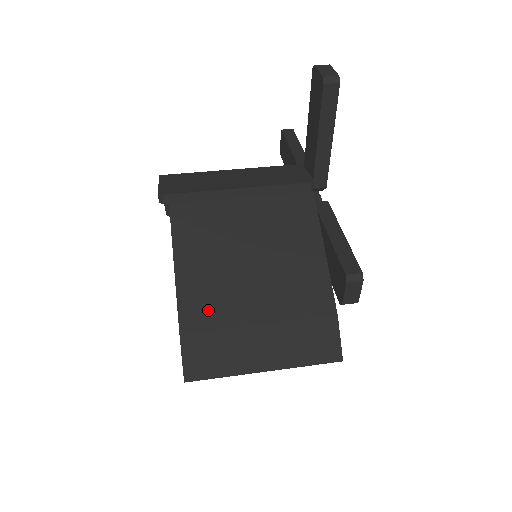
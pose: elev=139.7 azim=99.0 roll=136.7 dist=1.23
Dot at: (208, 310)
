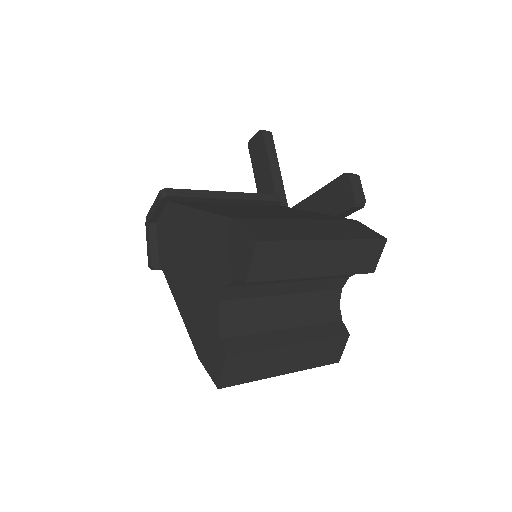
Dot at: (247, 215)
